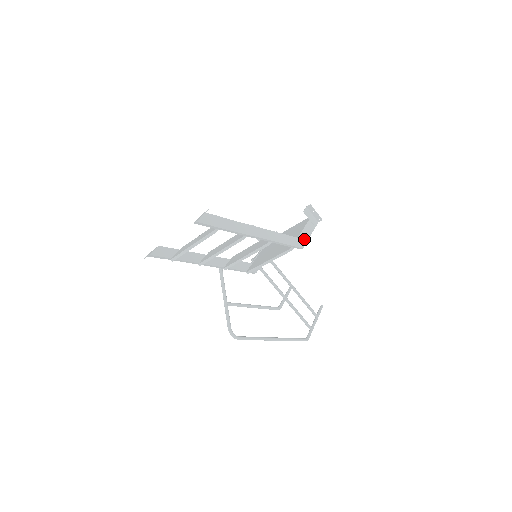
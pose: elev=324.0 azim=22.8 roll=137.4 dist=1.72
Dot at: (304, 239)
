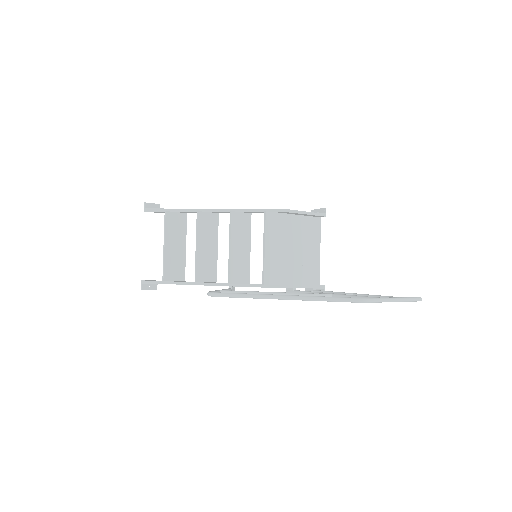
Dot at: occluded
